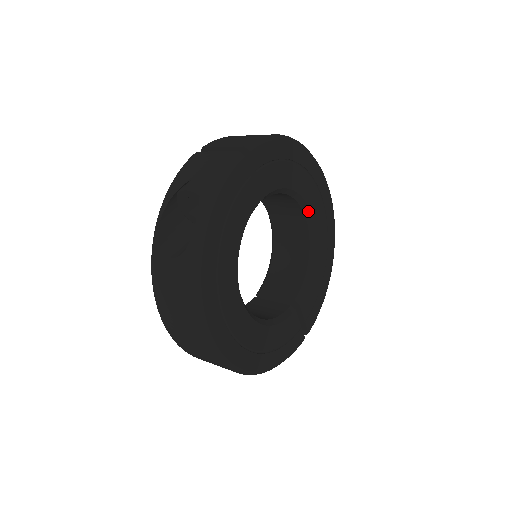
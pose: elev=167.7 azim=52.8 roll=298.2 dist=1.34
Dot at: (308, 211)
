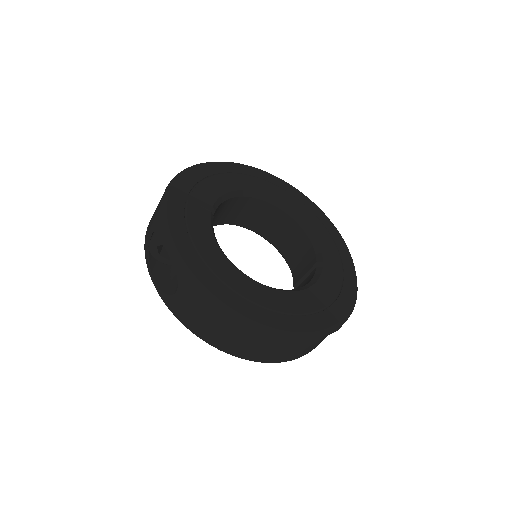
Dot at: (266, 197)
